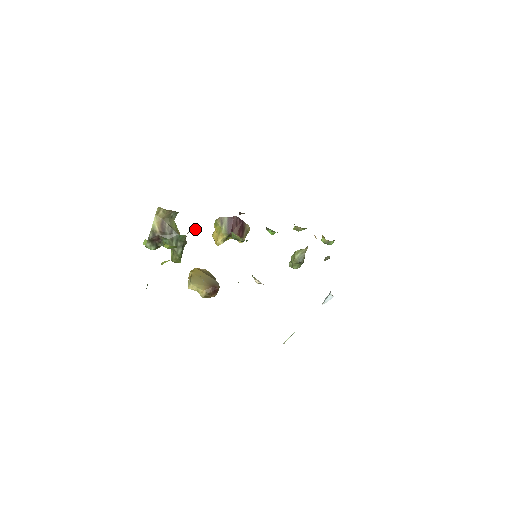
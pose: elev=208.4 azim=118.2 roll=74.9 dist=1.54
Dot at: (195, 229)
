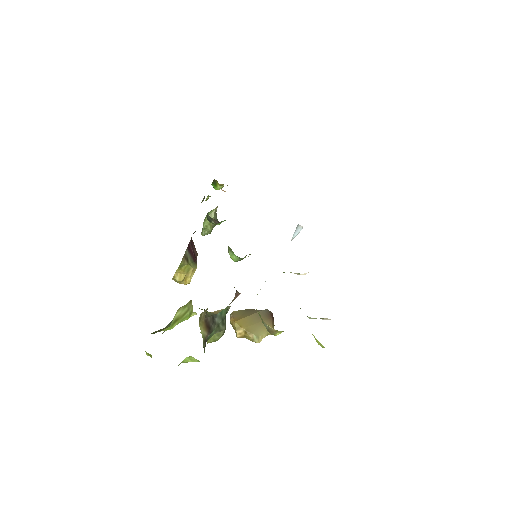
Dot at: occluded
